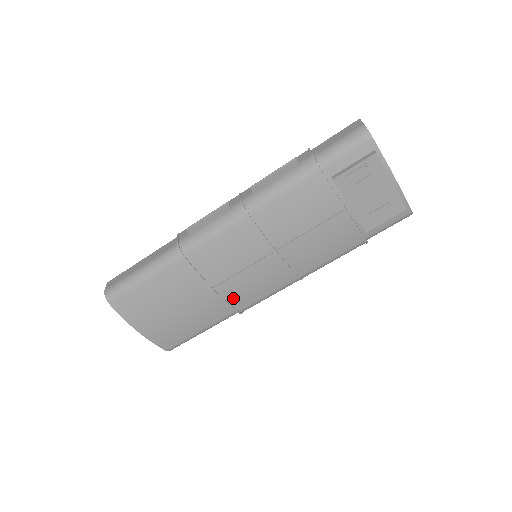
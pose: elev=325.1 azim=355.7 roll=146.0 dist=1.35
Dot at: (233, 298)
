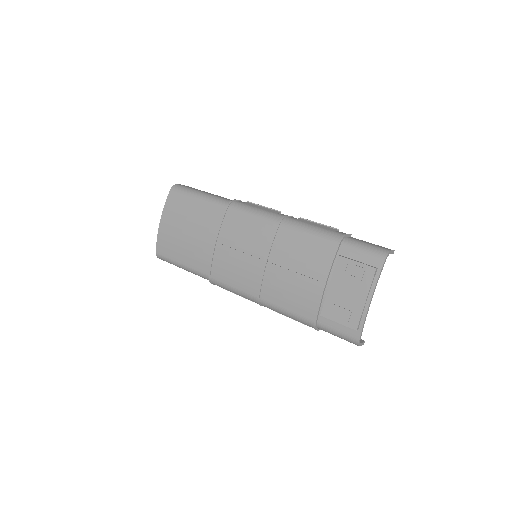
Dot at: (217, 263)
